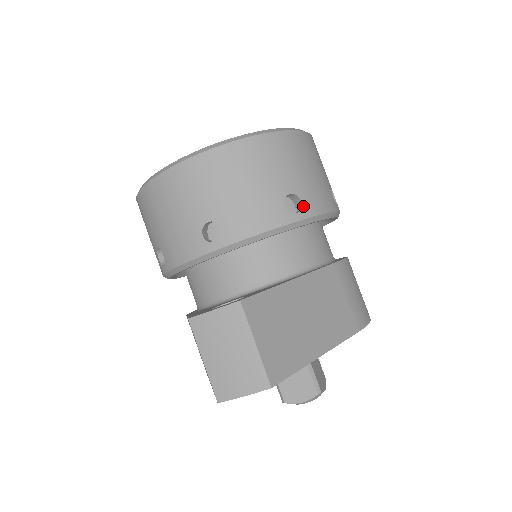
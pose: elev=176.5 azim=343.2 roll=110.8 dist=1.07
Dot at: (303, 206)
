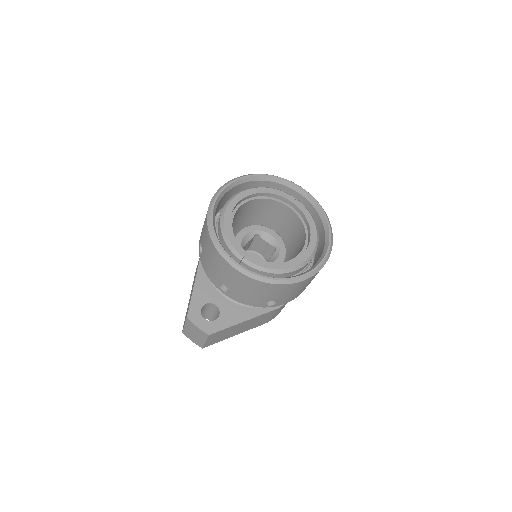
Dot at: (276, 304)
